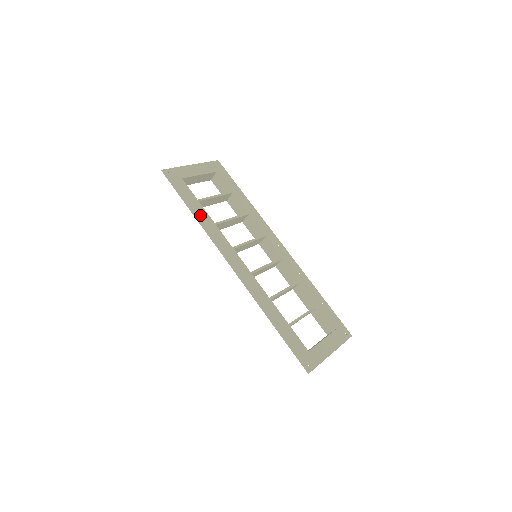
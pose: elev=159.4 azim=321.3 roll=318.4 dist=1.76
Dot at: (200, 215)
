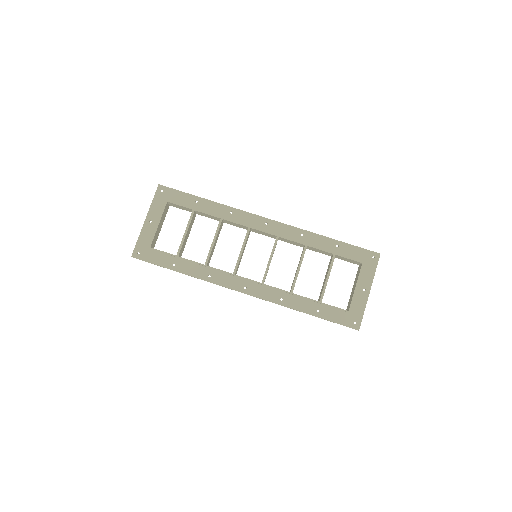
Dot at: (189, 269)
